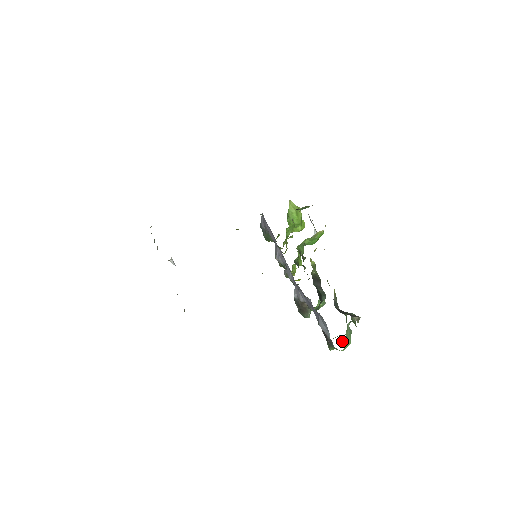
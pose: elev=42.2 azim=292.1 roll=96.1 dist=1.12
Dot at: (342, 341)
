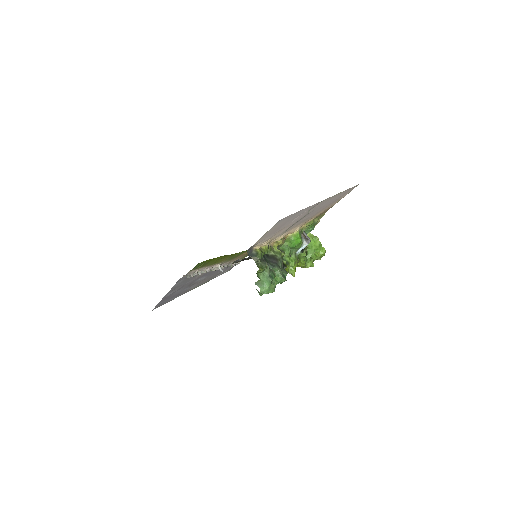
Dot at: occluded
